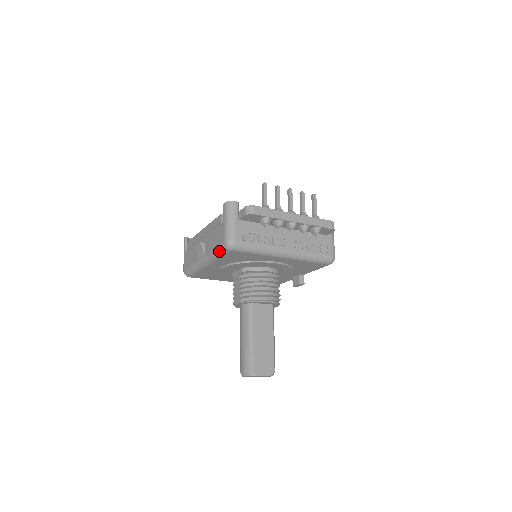
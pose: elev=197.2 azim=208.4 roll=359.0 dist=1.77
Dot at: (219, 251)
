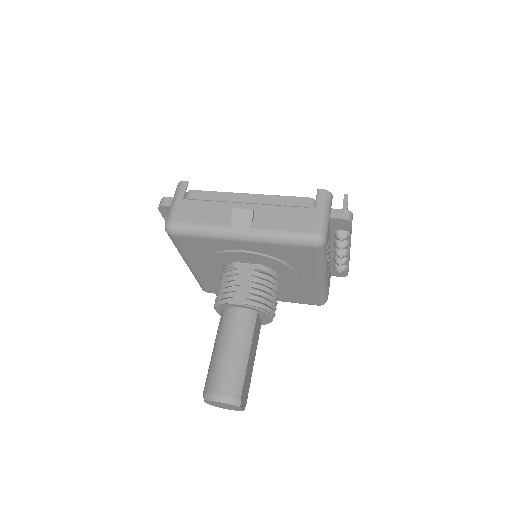
Dot at: (294, 238)
